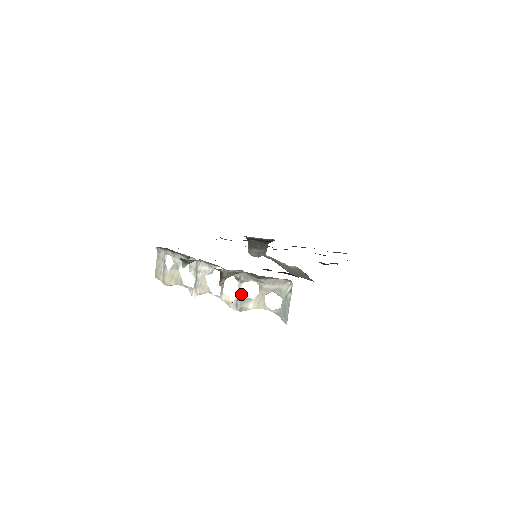
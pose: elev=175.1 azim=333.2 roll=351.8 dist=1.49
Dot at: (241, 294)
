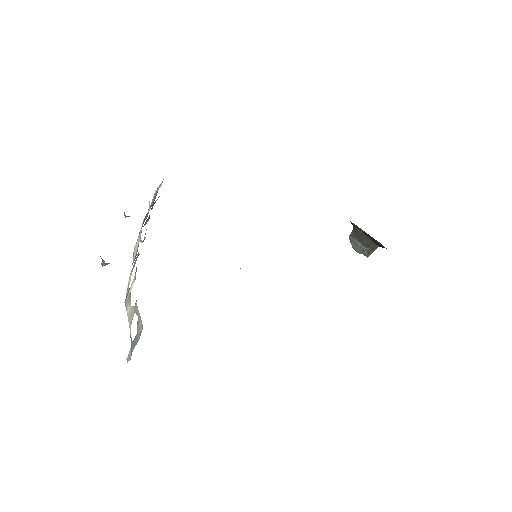
Dot at: occluded
